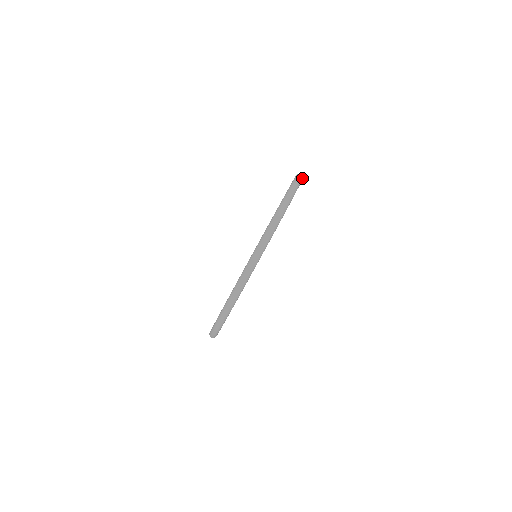
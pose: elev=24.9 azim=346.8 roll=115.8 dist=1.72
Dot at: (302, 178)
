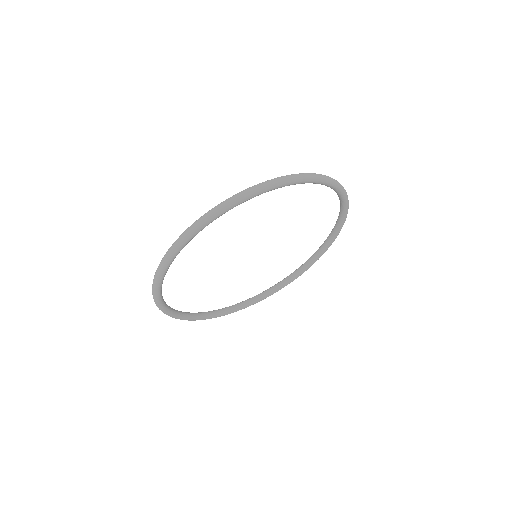
Dot at: (344, 191)
